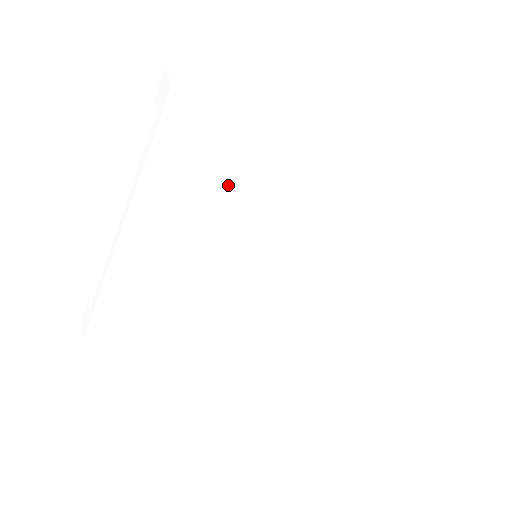
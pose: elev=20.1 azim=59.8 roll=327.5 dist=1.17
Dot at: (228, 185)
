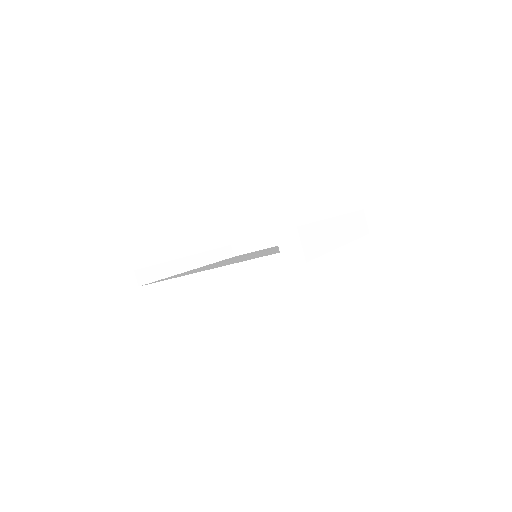
Dot at: occluded
